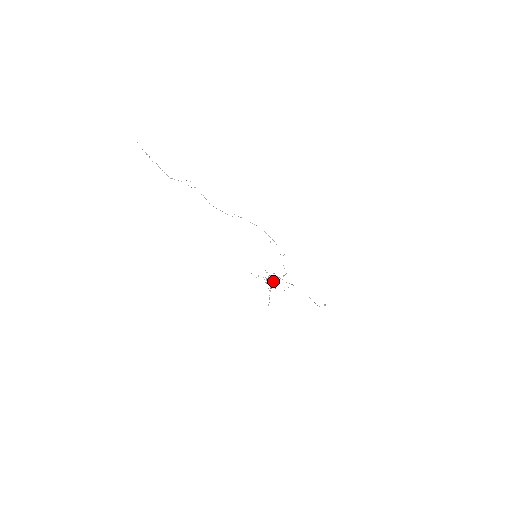
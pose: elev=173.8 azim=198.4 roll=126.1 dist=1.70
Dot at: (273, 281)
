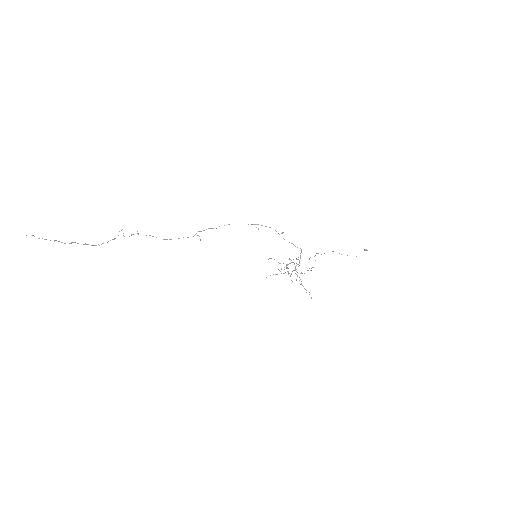
Dot at: (295, 268)
